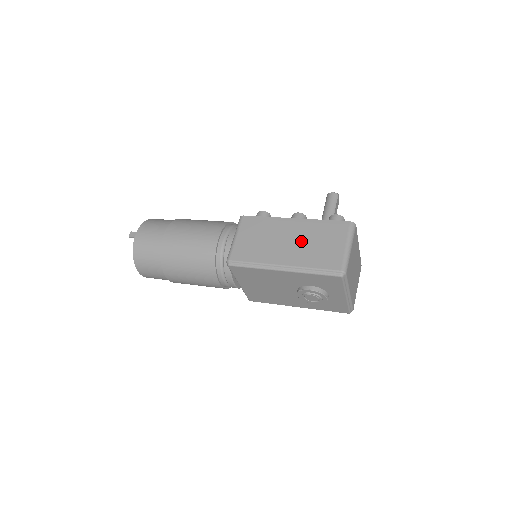
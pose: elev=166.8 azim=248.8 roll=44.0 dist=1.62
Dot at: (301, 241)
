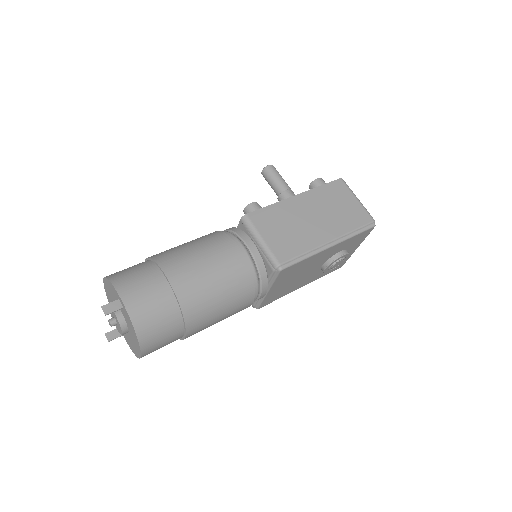
Dot at: (323, 212)
